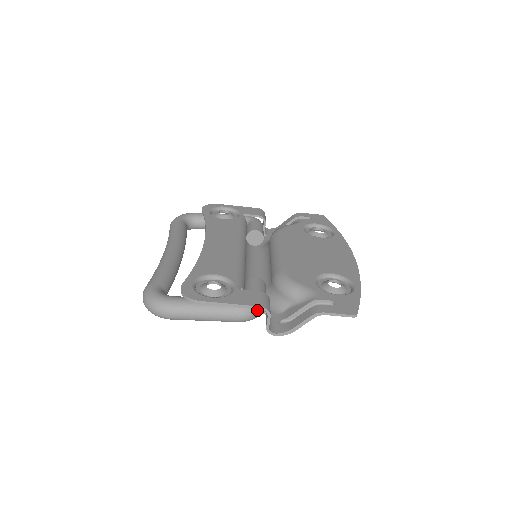
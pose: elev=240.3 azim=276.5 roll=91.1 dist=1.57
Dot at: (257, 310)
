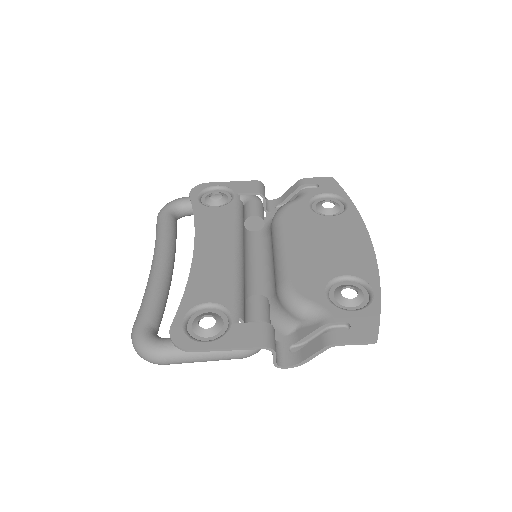
Dot at: occluded
